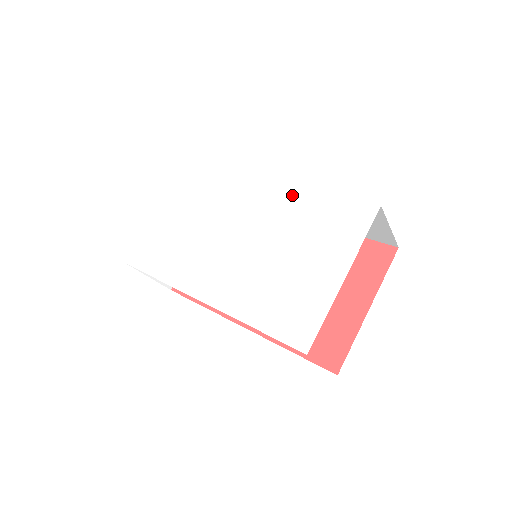
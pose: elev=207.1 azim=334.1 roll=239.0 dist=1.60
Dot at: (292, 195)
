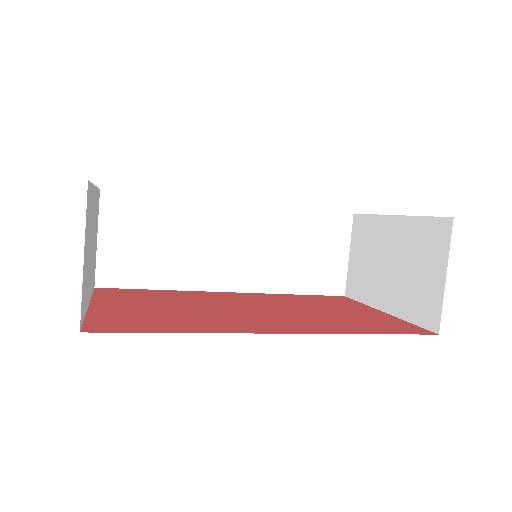
Dot at: occluded
